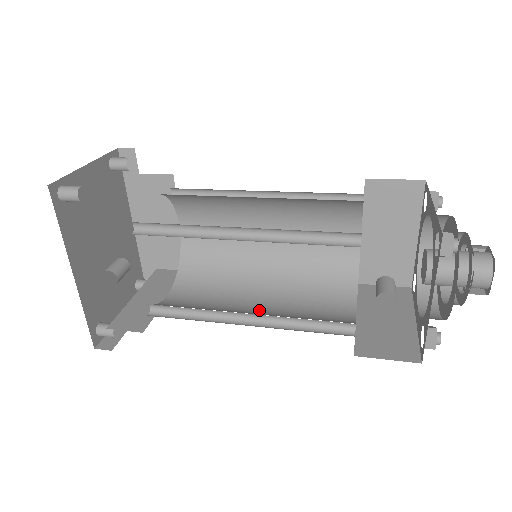
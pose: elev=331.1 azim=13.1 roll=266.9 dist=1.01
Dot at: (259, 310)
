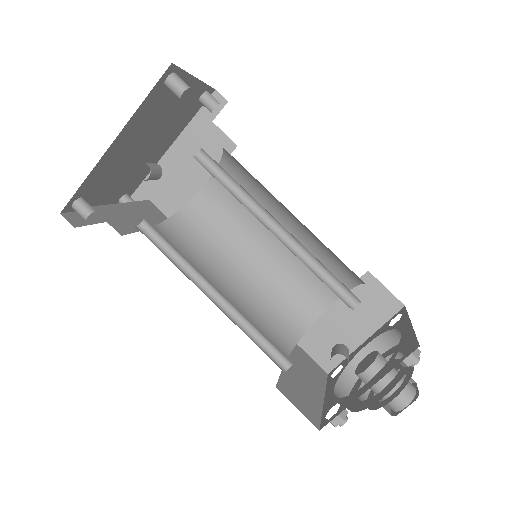
Dot at: occluded
